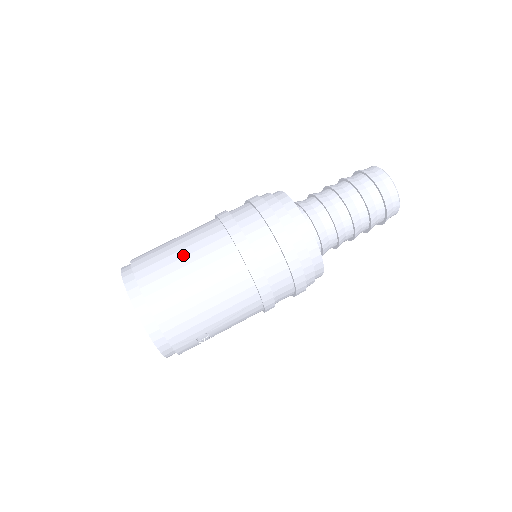
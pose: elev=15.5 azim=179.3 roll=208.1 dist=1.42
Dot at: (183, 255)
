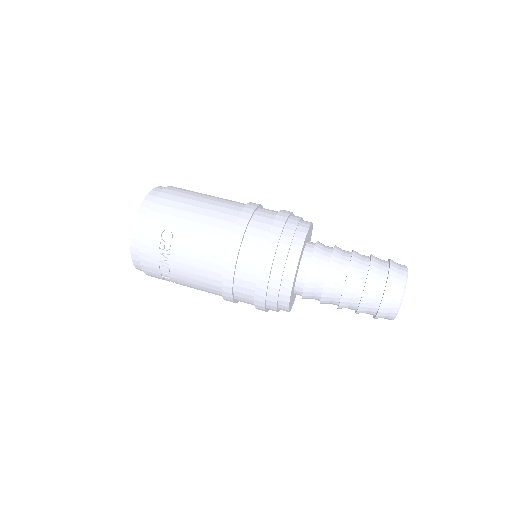
Dot at: occluded
